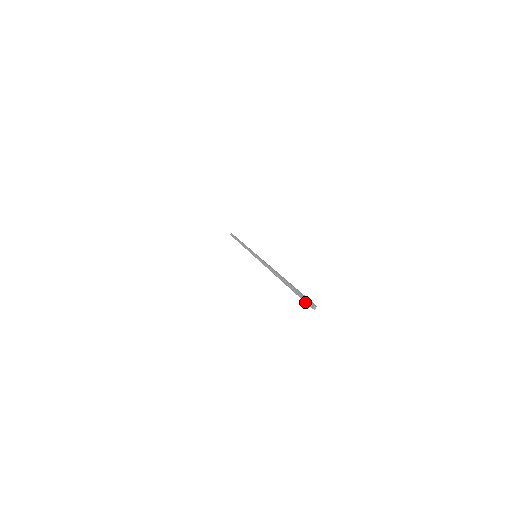
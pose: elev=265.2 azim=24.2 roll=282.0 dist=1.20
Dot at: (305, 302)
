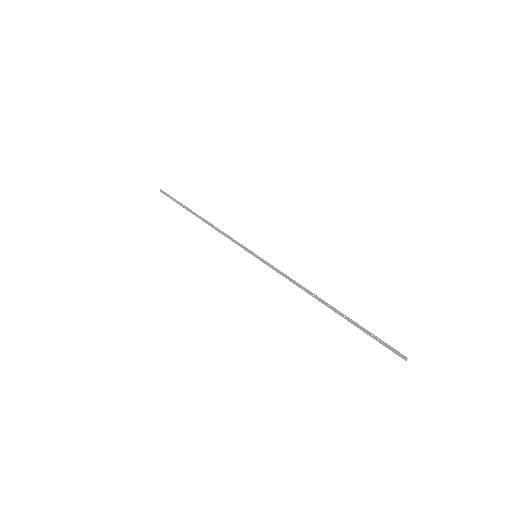
Dot at: occluded
